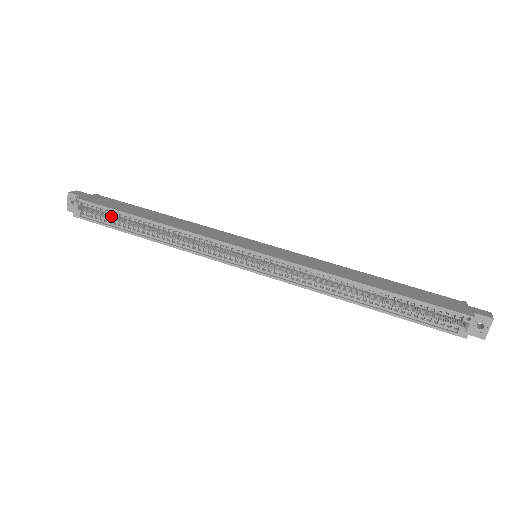
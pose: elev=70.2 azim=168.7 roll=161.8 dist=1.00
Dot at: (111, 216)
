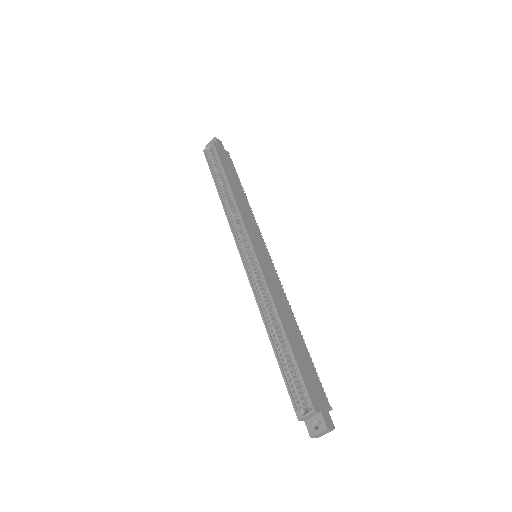
Dot at: occluded
